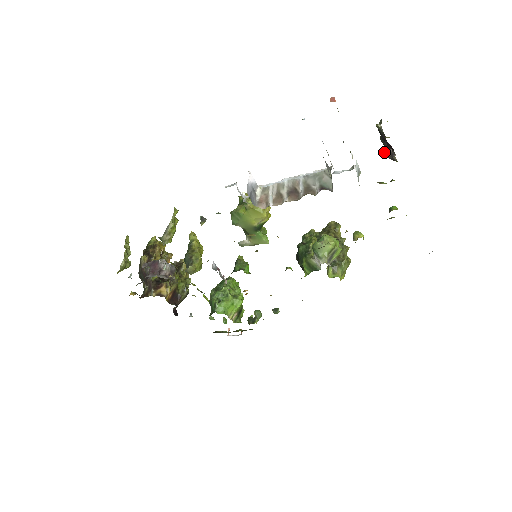
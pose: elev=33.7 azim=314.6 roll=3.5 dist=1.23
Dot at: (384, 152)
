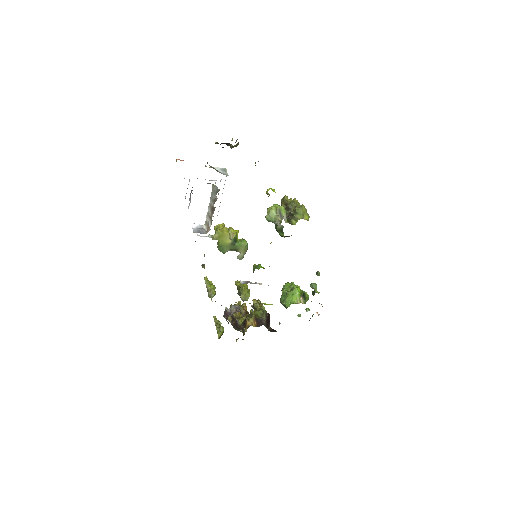
Dot at: occluded
